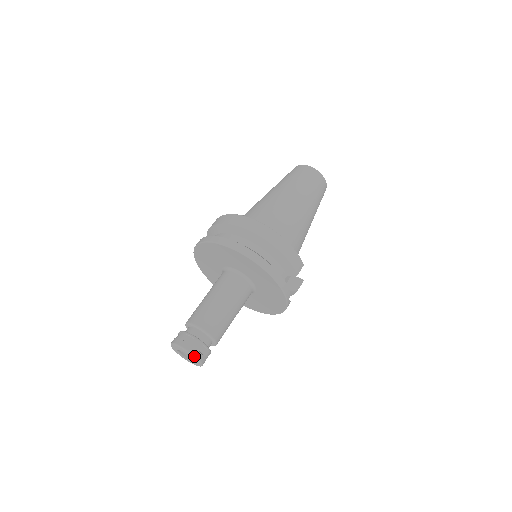
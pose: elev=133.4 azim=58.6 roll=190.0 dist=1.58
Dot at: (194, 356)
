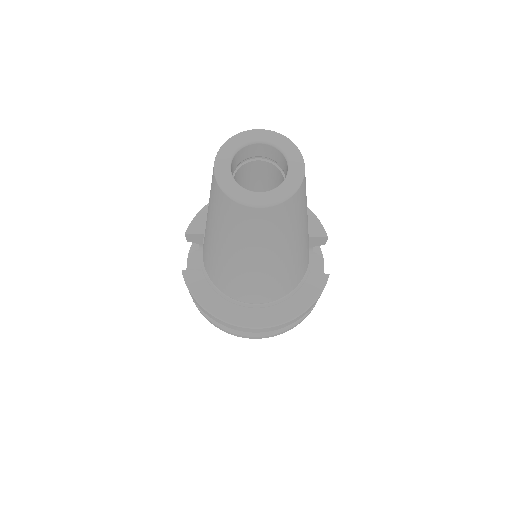
Dot at: occluded
